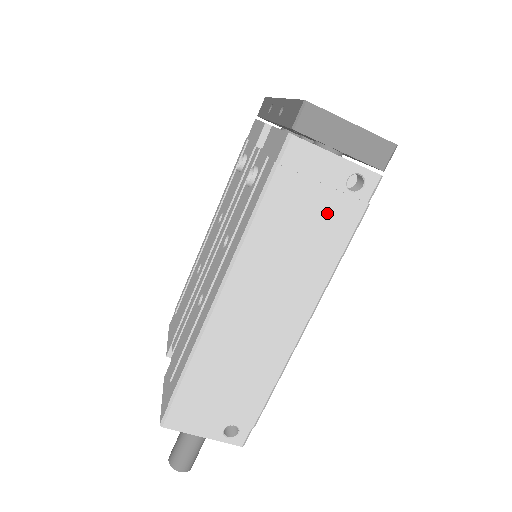
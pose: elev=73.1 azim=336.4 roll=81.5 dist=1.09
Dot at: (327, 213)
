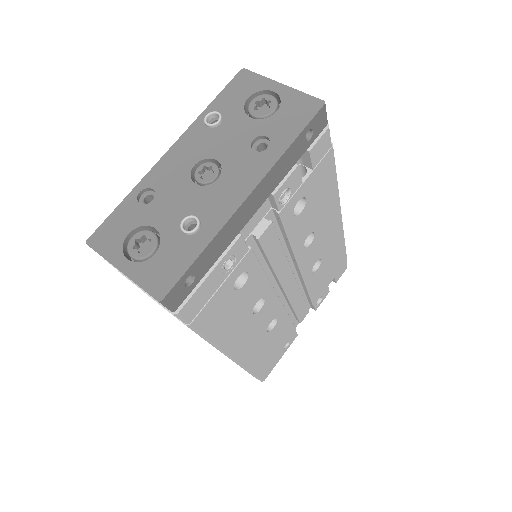
Dot at: occluded
